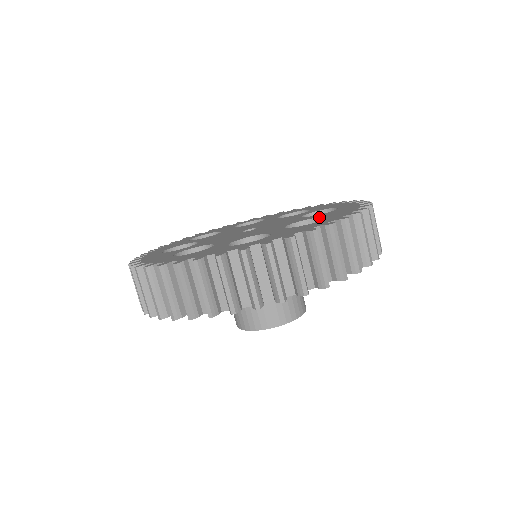
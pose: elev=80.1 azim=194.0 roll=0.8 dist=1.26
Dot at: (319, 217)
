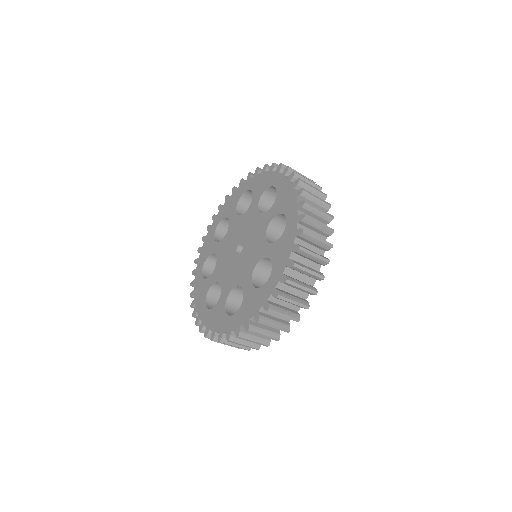
Dot at: (243, 298)
